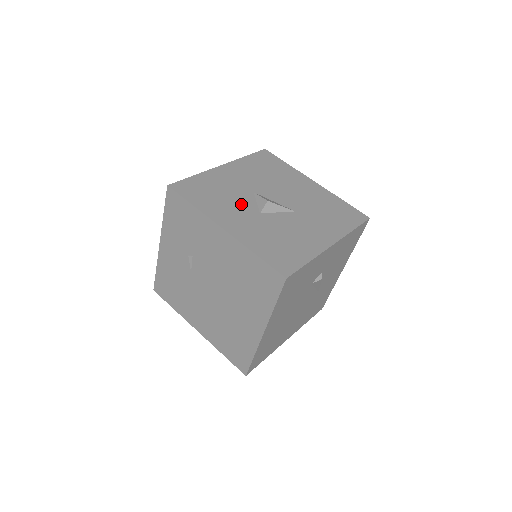
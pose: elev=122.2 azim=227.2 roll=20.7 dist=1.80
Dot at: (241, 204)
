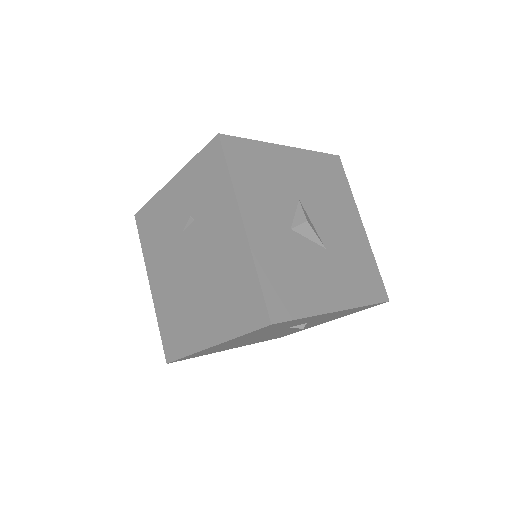
Dot at: (279, 206)
